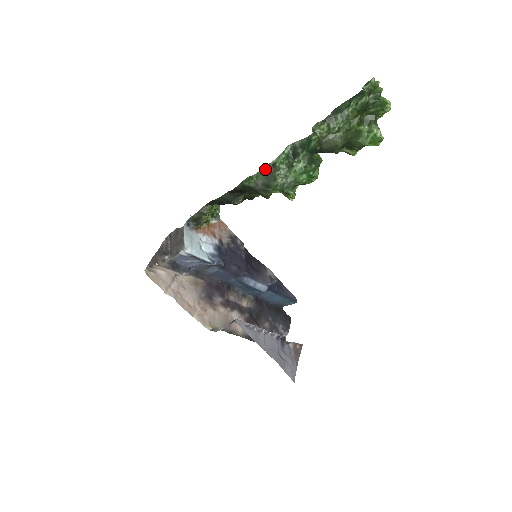
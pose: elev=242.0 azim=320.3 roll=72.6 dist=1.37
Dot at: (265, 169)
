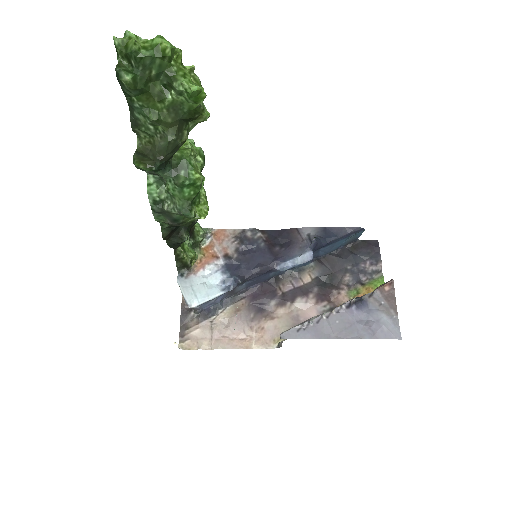
Dot at: (155, 212)
